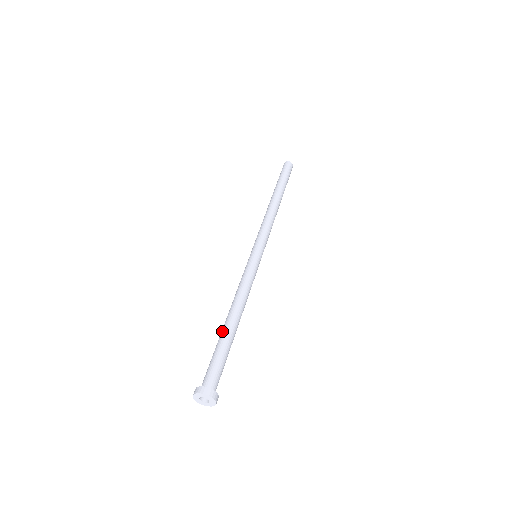
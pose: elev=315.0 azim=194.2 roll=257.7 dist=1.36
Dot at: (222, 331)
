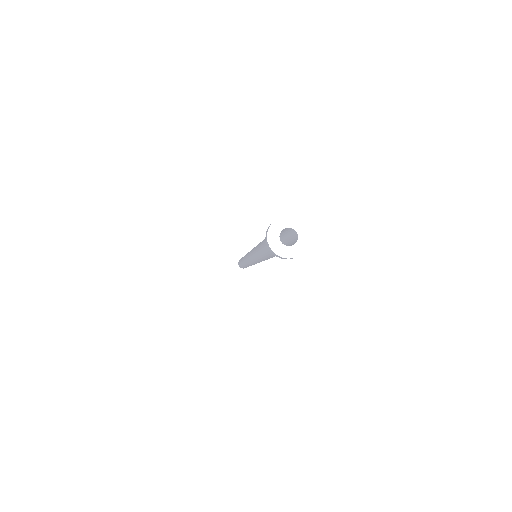
Dot at: (260, 246)
